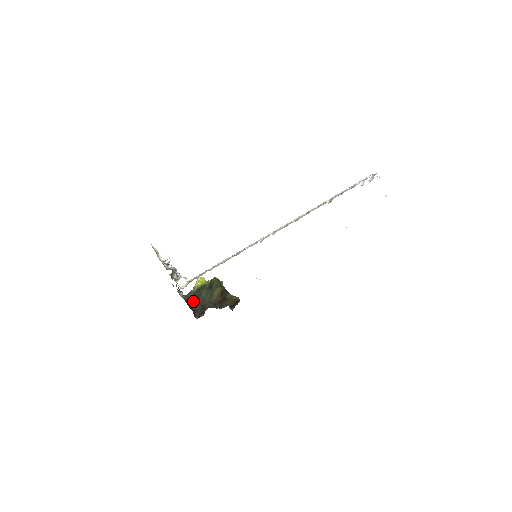
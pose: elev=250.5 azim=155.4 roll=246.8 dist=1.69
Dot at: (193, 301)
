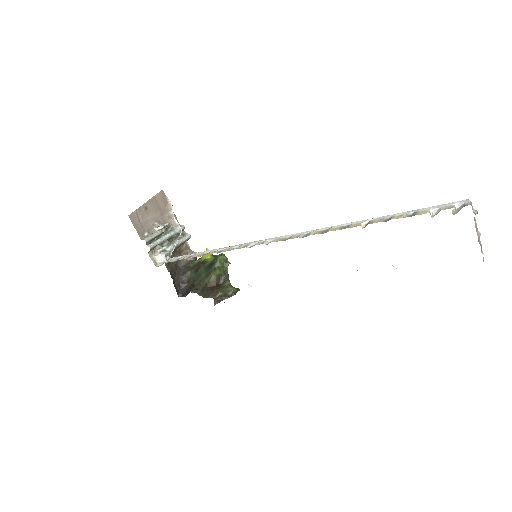
Dot at: (187, 274)
